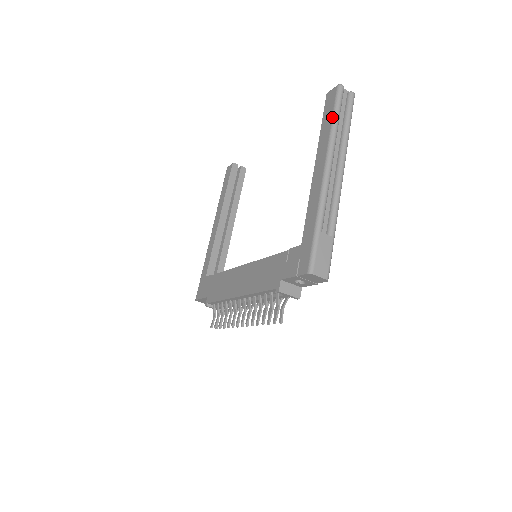
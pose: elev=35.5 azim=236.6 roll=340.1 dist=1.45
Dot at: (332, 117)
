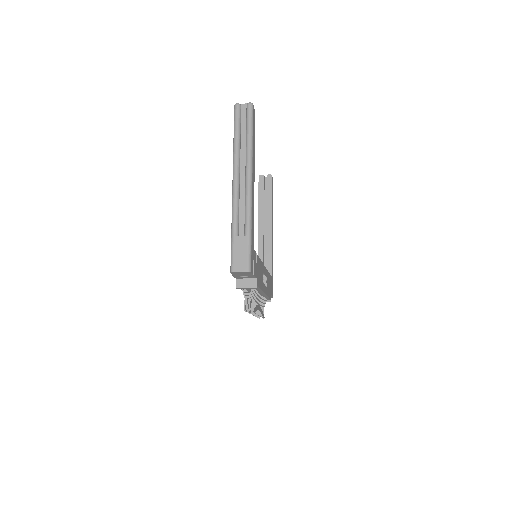
Dot at: occluded
